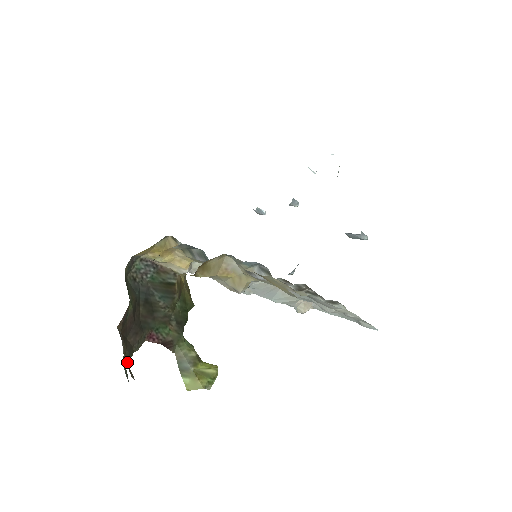
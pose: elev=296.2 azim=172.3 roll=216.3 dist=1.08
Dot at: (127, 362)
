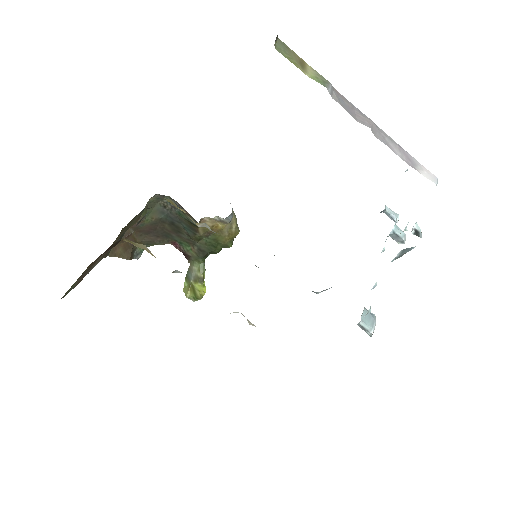
Dot at: occluded
